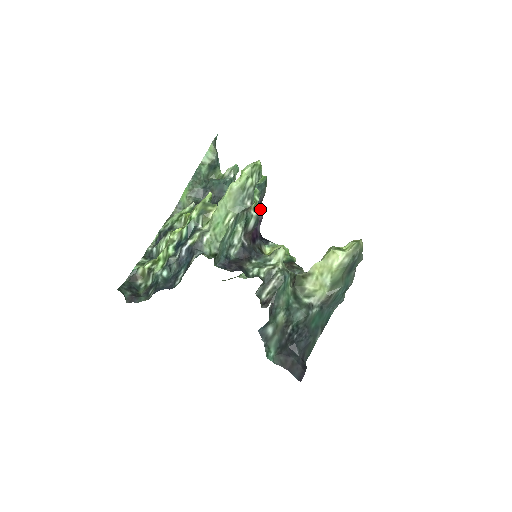
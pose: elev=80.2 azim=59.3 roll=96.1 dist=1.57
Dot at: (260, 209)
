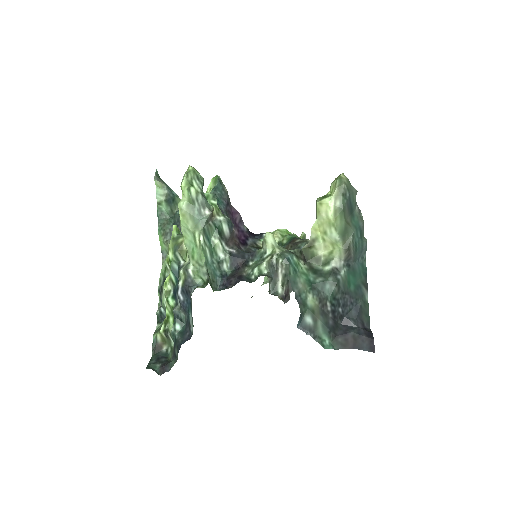
Dot at: (233, 210)
